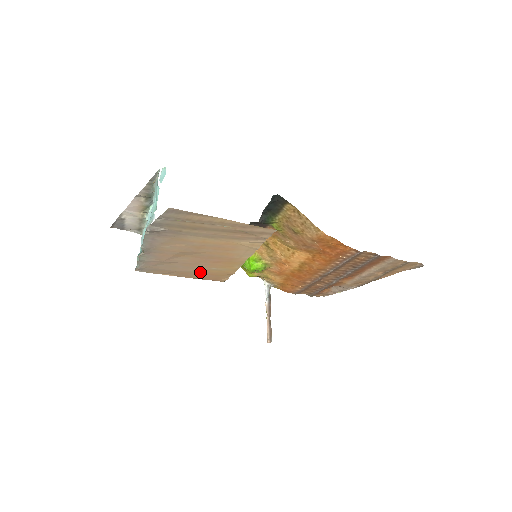
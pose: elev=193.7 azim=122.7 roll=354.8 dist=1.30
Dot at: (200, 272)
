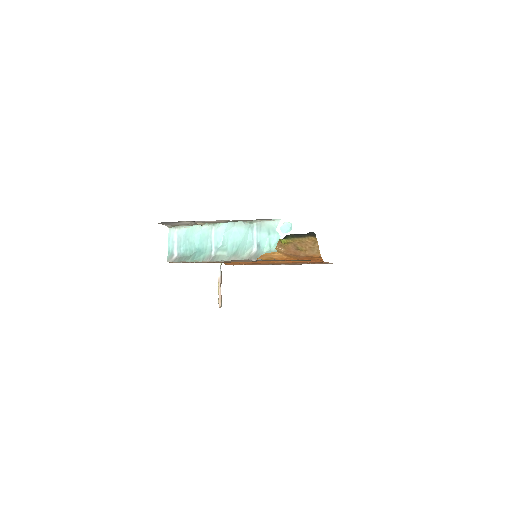
Dot at: occluded
